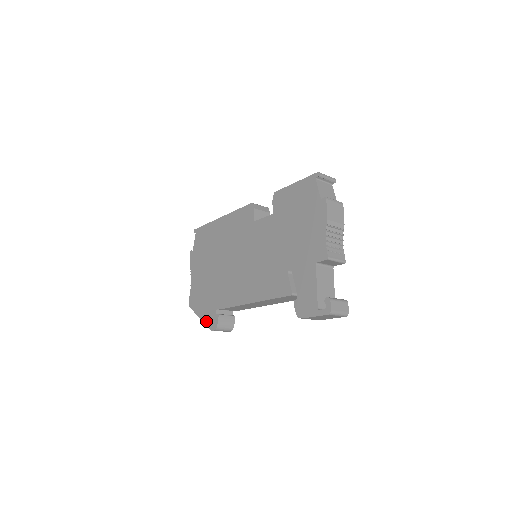
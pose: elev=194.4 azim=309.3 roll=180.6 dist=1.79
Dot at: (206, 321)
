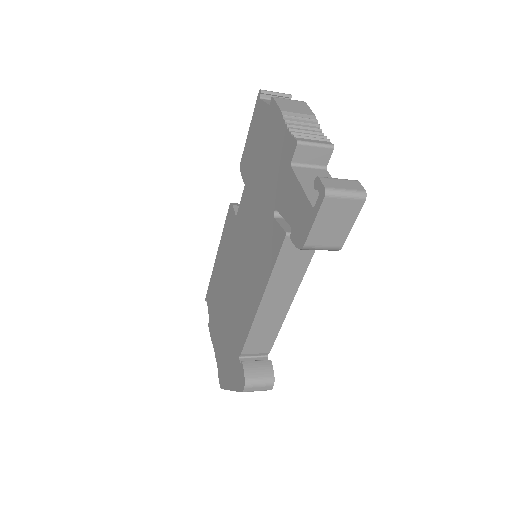
Dot at: (235, 386)
